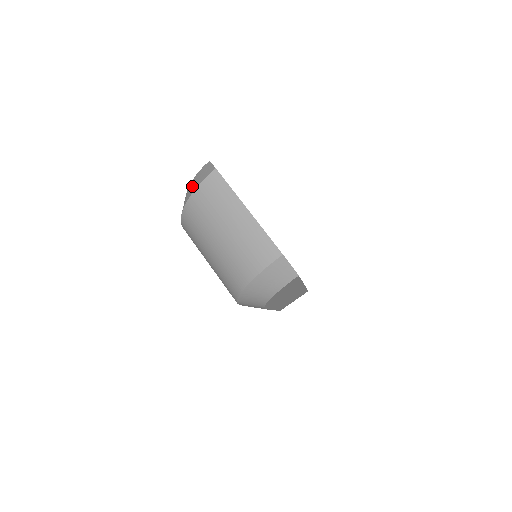
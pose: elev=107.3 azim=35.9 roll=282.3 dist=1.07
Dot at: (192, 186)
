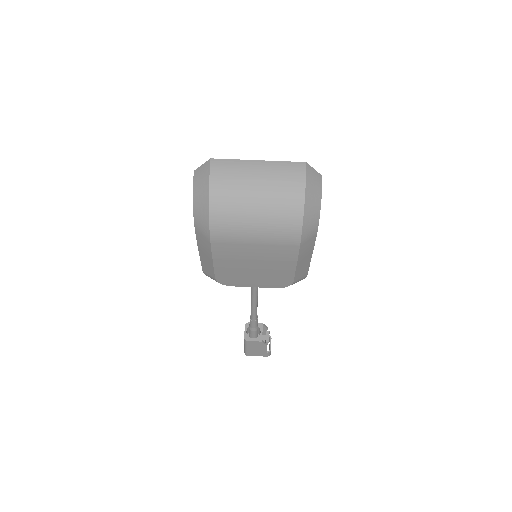
Dot at: (201, 189)
